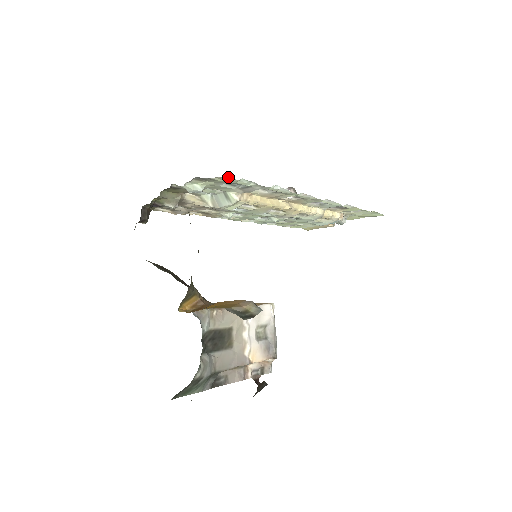
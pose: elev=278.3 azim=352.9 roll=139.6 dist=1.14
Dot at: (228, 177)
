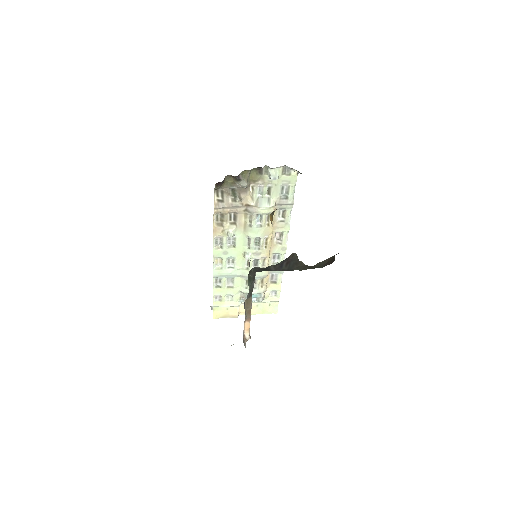
Dot at: occluded
